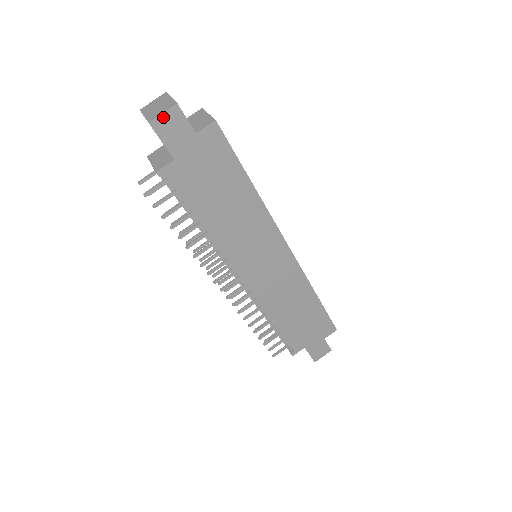
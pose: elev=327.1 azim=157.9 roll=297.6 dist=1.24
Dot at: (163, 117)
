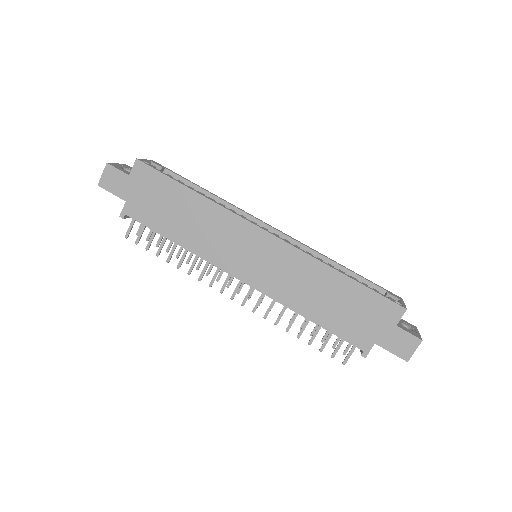
Dot at: (104, 177)
